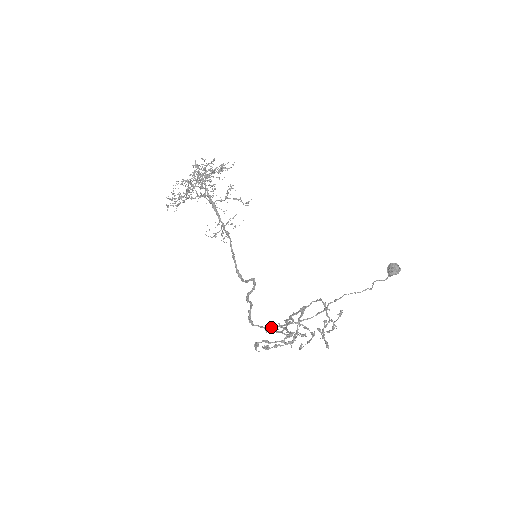
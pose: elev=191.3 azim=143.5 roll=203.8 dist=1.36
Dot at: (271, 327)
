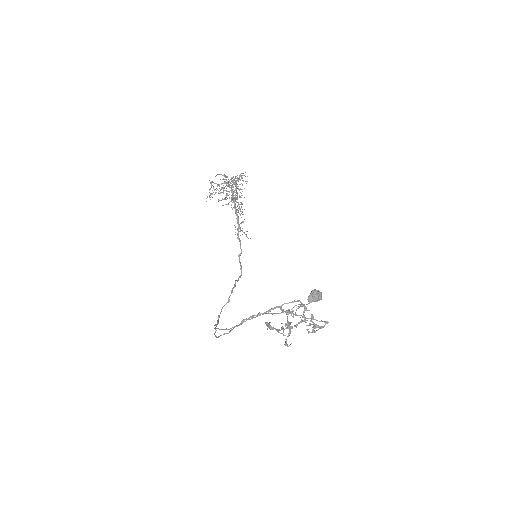
Dot at: (215, 327)
